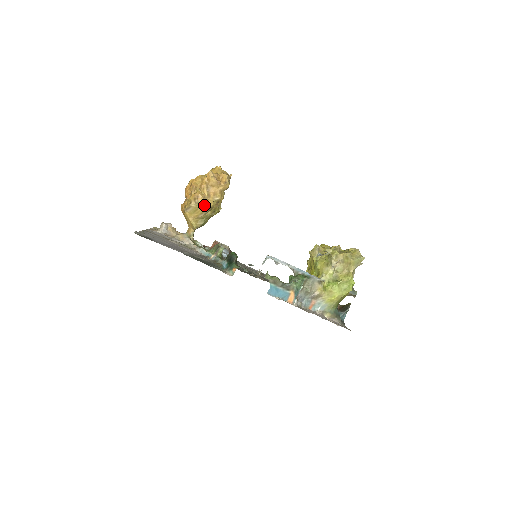
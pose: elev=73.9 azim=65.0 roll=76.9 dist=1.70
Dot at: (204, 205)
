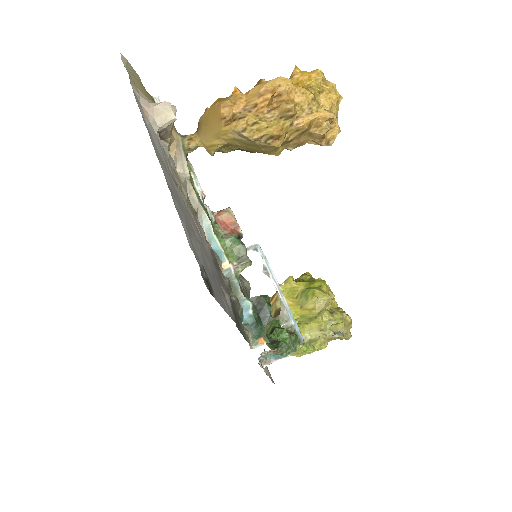
Dot at: (269, 150)
